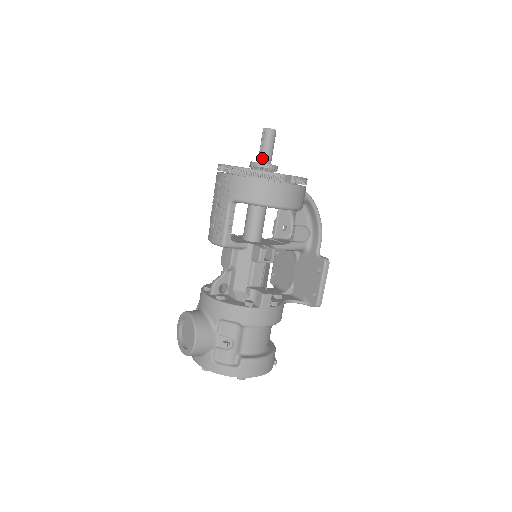
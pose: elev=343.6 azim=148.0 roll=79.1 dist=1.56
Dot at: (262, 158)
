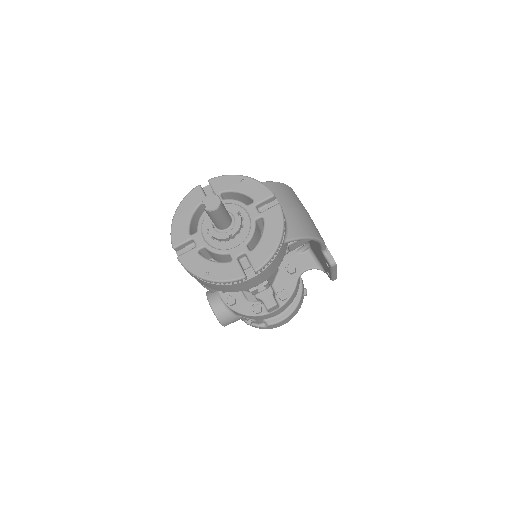
Dot at: (217, 227)
